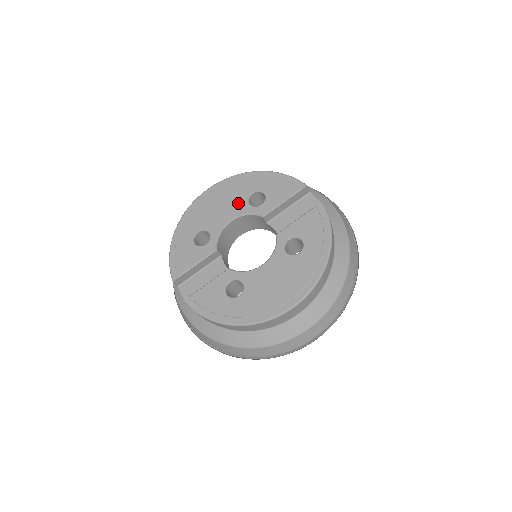
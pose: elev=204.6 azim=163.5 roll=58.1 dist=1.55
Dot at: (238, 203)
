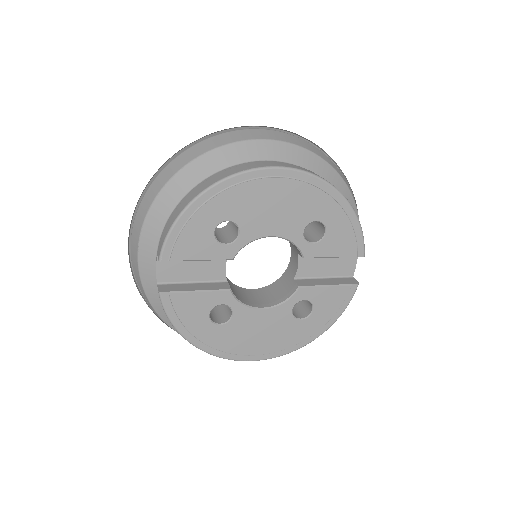
Dot at: (295, 221)
